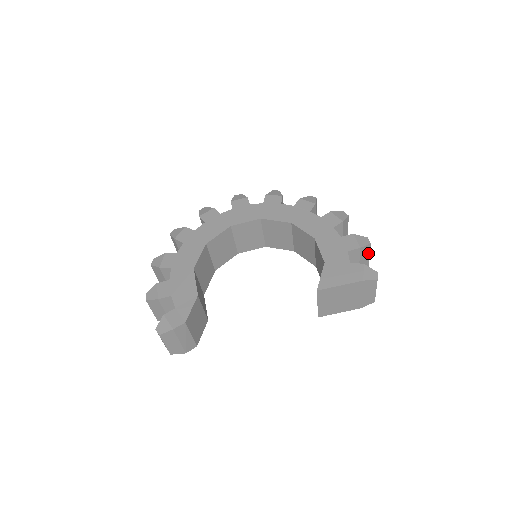
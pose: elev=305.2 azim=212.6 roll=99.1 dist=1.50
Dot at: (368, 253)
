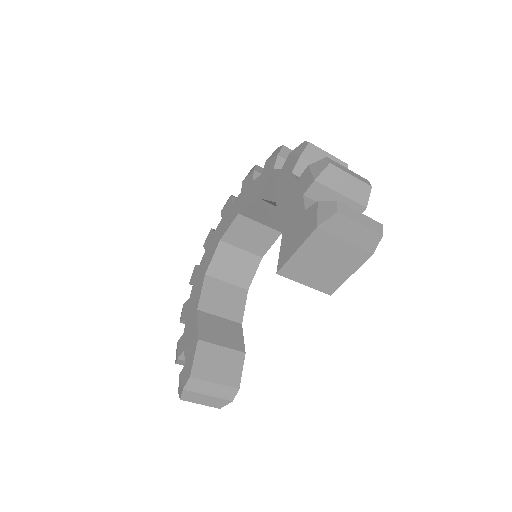
Dot at: (344, 175)
